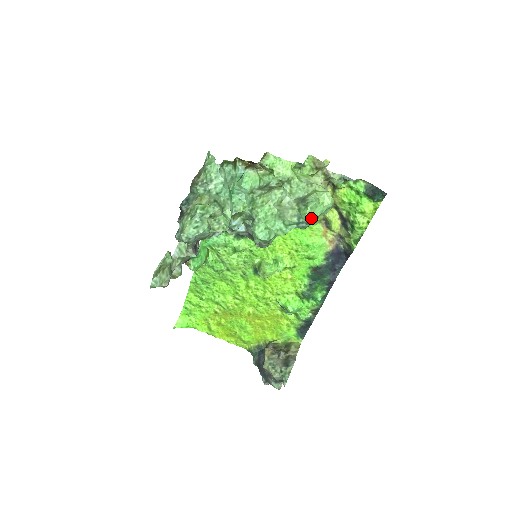
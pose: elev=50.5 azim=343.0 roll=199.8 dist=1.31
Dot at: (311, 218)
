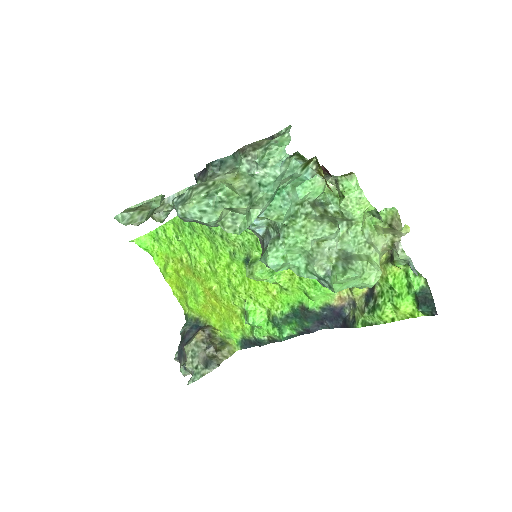
Dot at: (339, 286)
